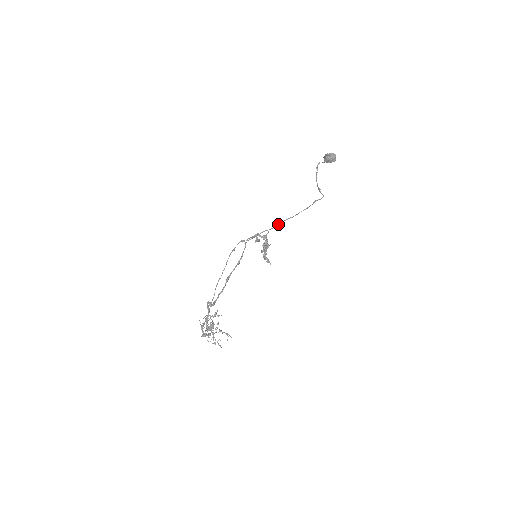
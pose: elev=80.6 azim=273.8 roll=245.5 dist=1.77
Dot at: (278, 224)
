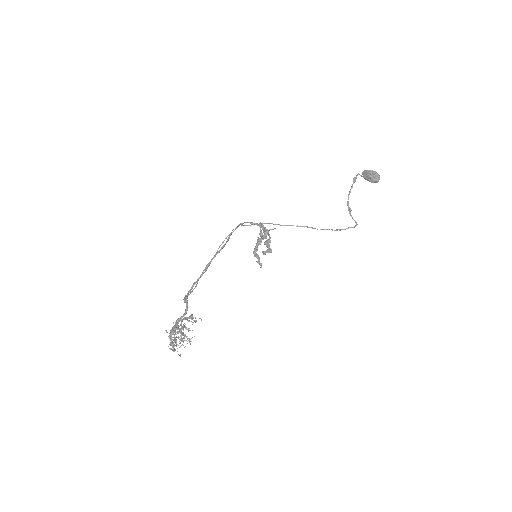
Dot at: (290, 225)
